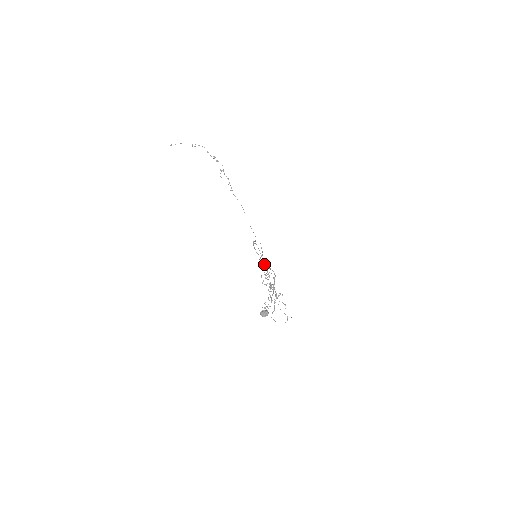
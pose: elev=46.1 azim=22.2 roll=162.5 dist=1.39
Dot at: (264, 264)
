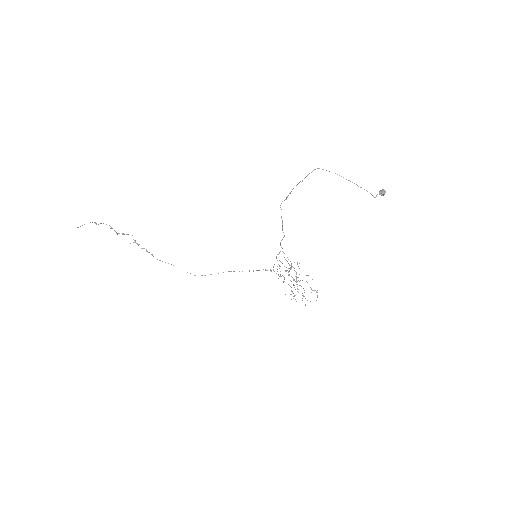
Dot at: (280, 243)
